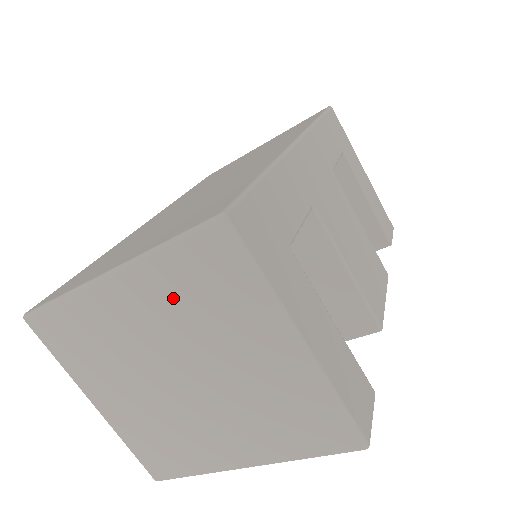
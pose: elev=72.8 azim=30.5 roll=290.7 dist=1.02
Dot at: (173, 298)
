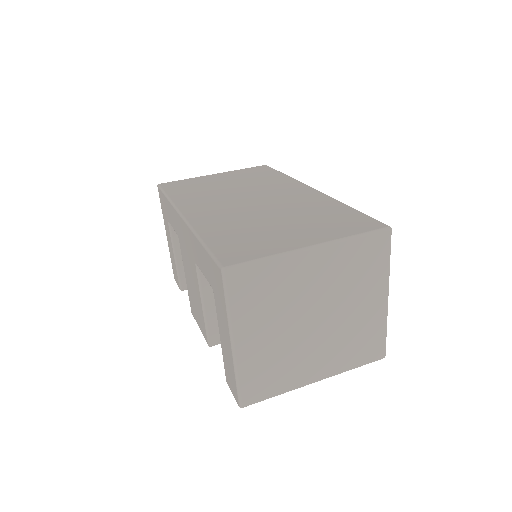
Dot at: (343, 267)
